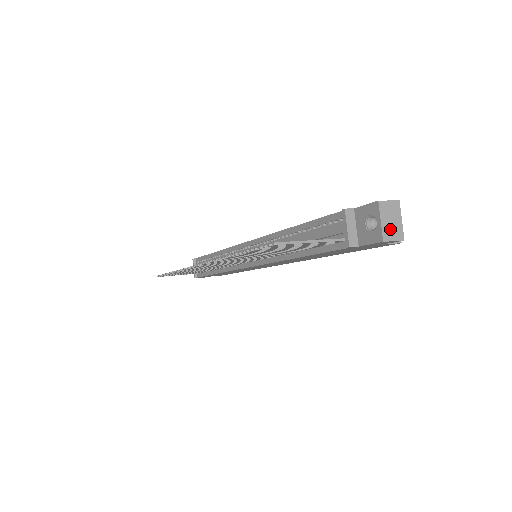
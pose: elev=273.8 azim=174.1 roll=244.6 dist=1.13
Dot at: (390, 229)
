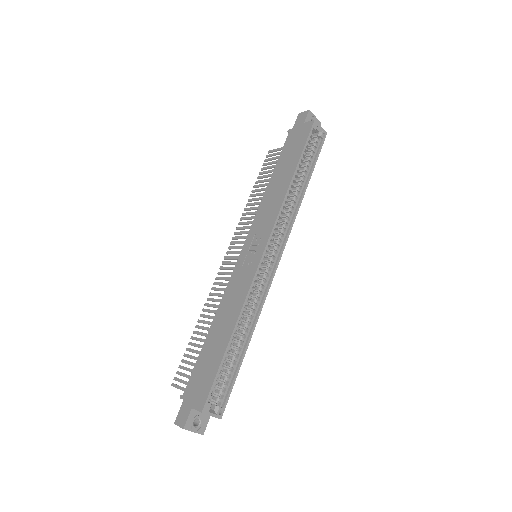
Dot at: occluded
